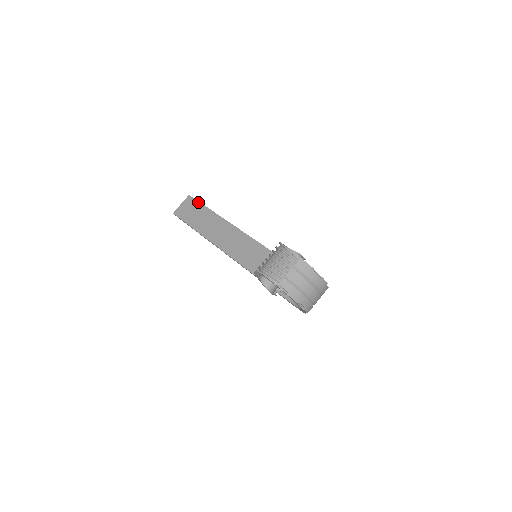
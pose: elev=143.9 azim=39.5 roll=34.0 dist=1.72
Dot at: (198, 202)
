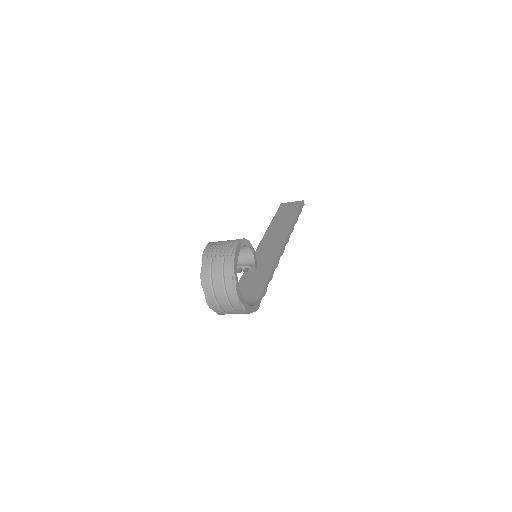
Dot at: (299, 208)
